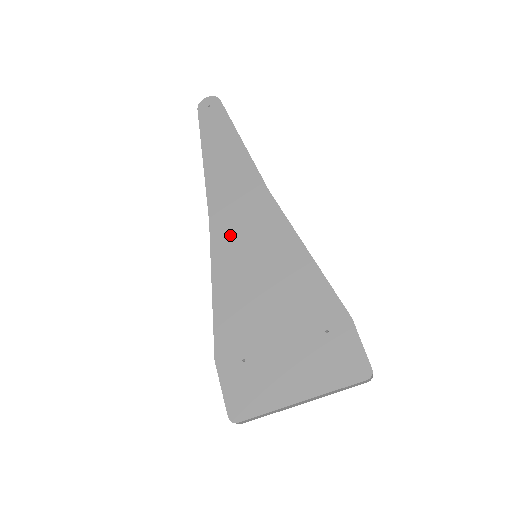
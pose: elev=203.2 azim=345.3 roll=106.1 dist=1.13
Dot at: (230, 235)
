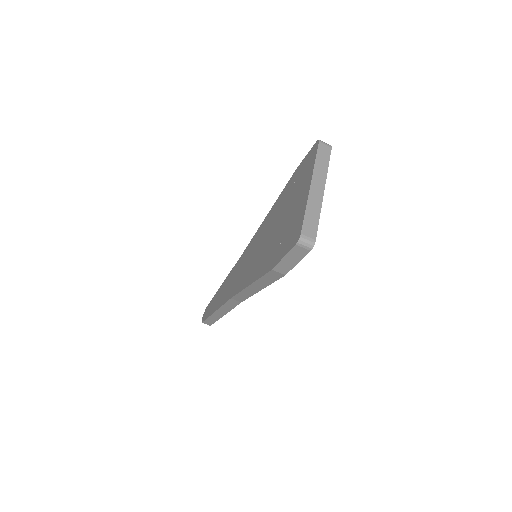
Dot at: (240, 278)
